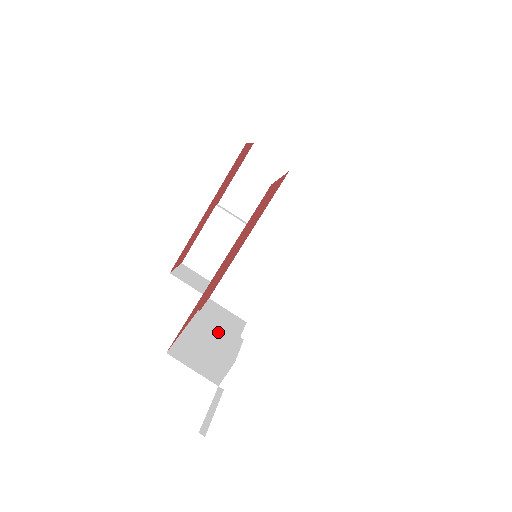
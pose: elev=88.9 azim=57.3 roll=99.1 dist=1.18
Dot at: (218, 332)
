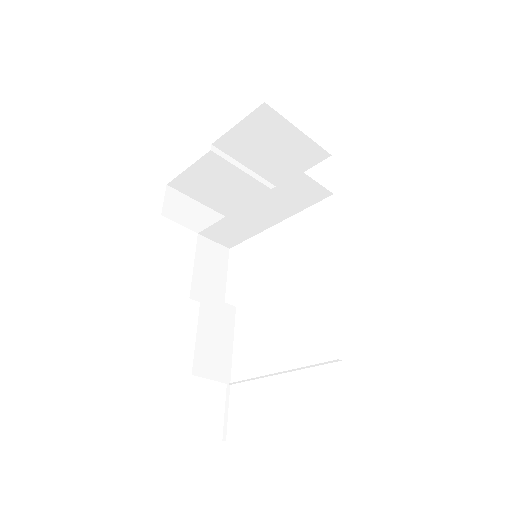
Dot at: (218, 313)
